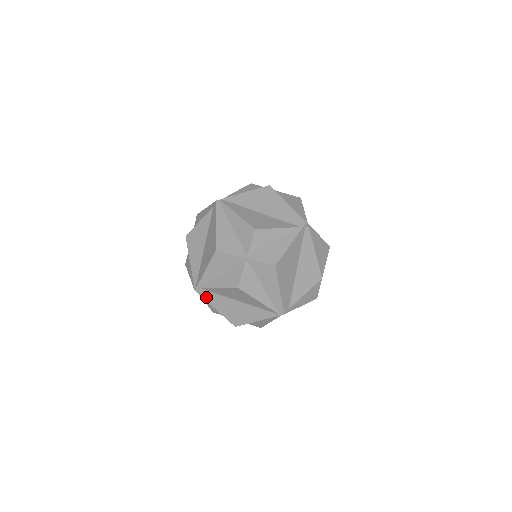
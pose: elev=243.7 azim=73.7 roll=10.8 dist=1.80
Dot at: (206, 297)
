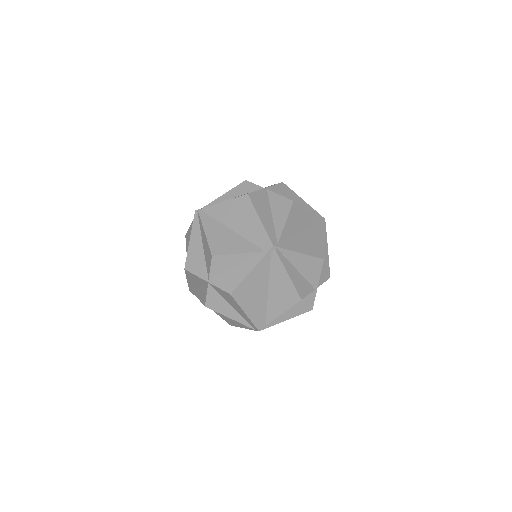
Dot at: occluded
